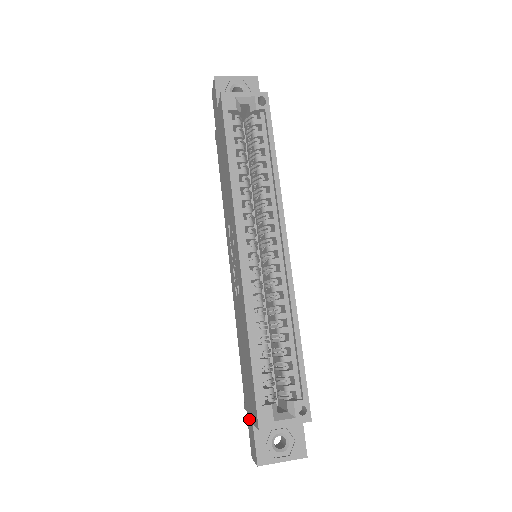
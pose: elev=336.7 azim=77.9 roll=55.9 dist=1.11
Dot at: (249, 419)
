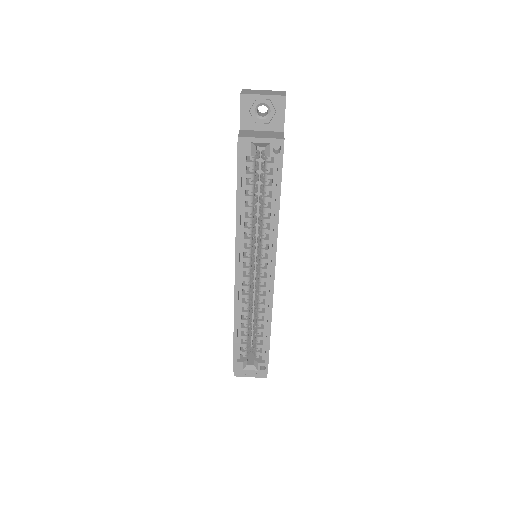
Dot at: occluded
